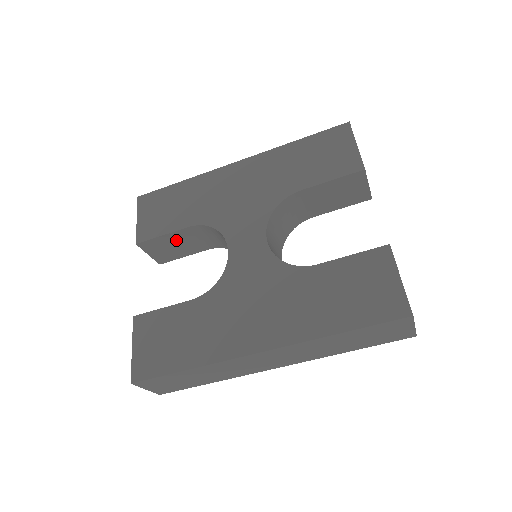
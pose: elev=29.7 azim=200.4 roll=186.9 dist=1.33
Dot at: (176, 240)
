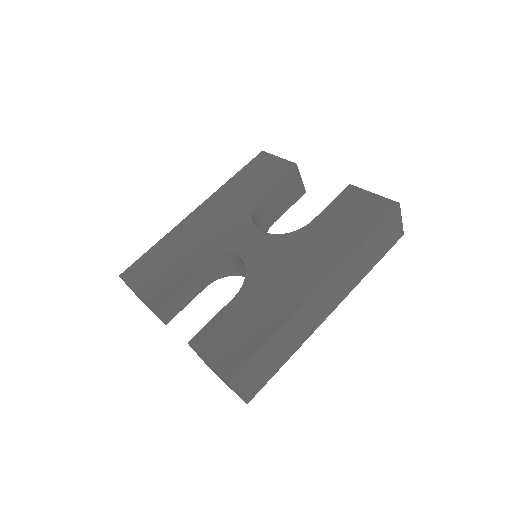
Dot at: (178, 285)
